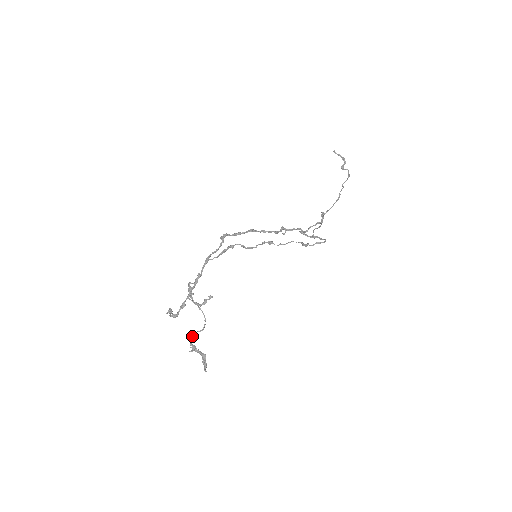
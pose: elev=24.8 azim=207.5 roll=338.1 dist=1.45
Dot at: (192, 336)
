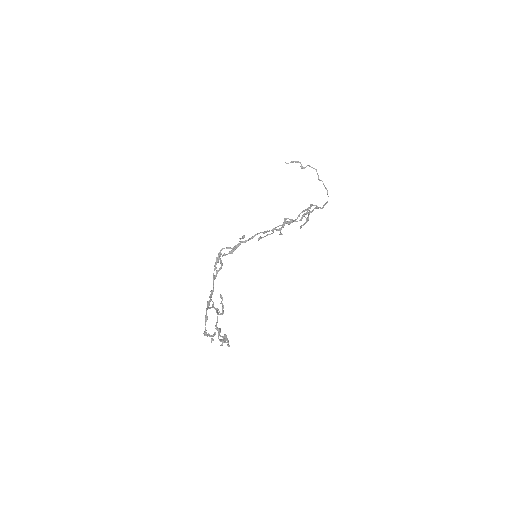
Dot at: occluded
